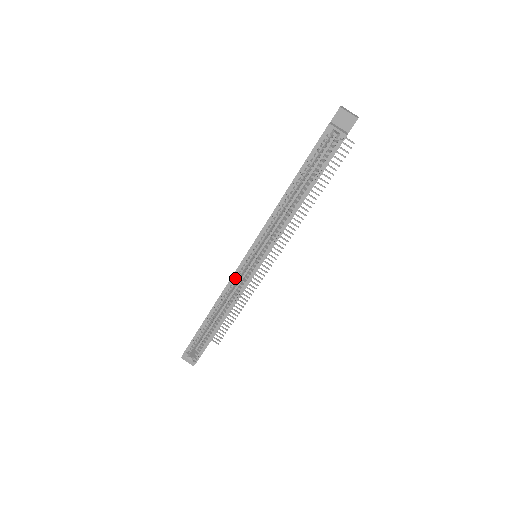
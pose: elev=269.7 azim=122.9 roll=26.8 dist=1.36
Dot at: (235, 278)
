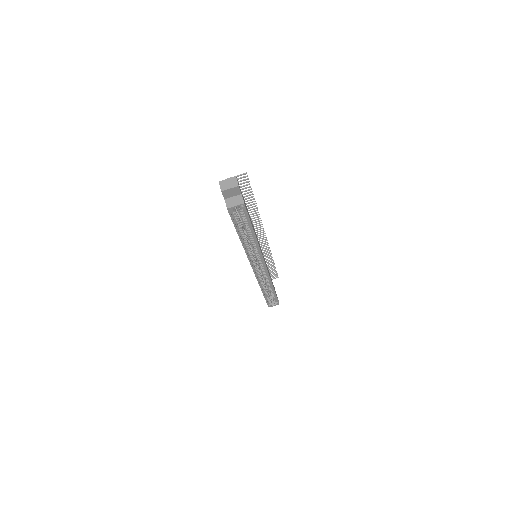
Dot at: occluded
